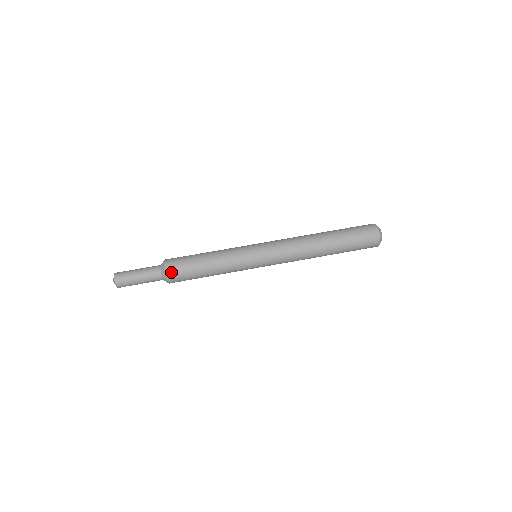
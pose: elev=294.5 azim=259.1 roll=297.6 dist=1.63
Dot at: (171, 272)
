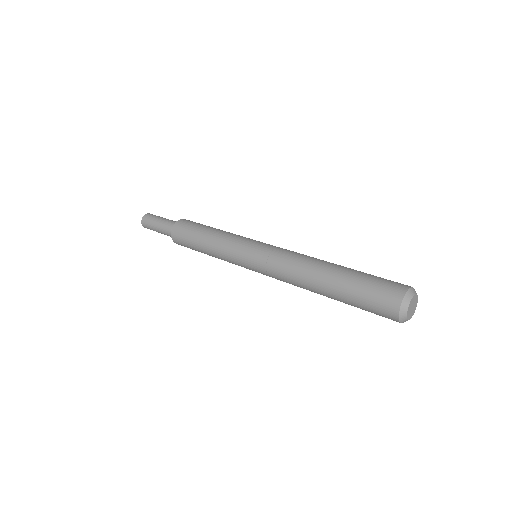
Dot at: (175, 235)
